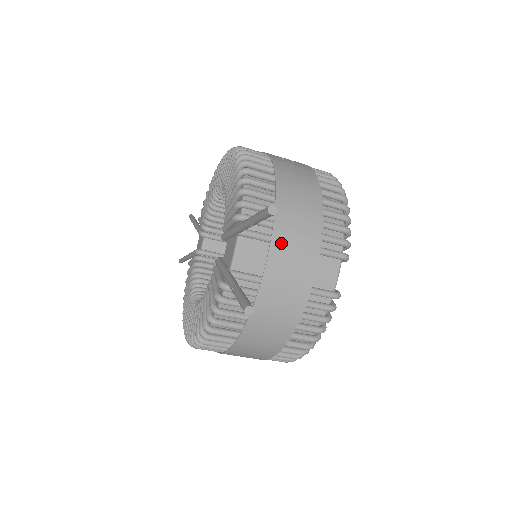
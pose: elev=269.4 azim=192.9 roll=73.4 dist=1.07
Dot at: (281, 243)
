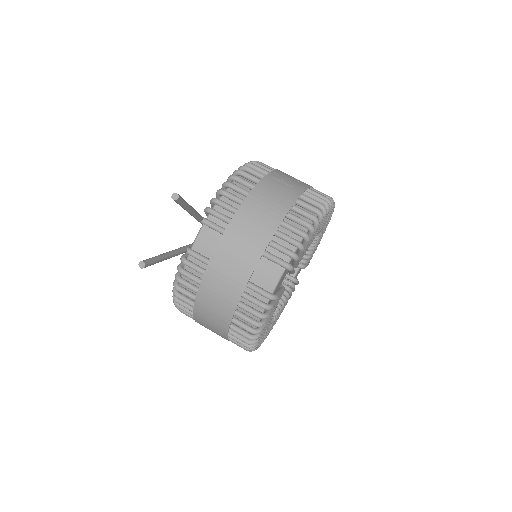
Dot at: (231, 238)
